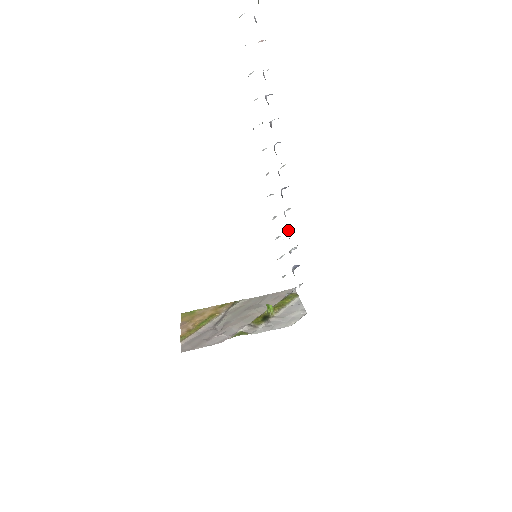
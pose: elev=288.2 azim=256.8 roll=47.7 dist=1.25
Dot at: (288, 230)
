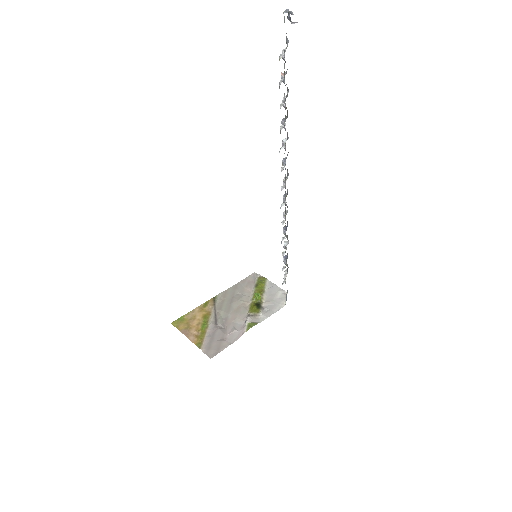
Dot at: (285, 229)
